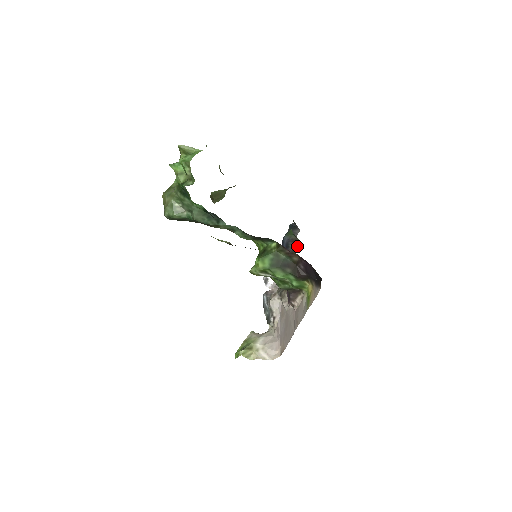
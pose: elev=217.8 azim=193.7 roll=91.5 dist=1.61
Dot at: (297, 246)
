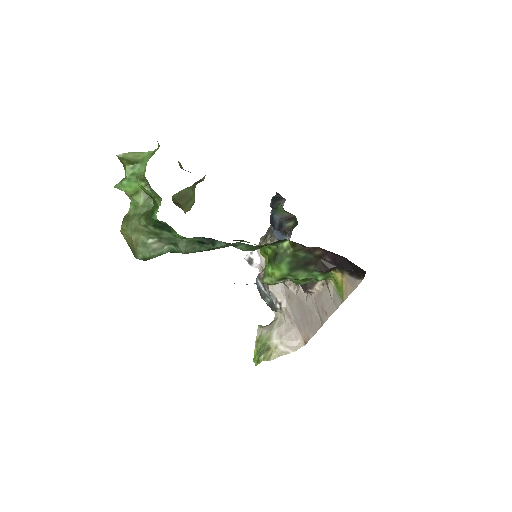
Dot at: (293, 223)
